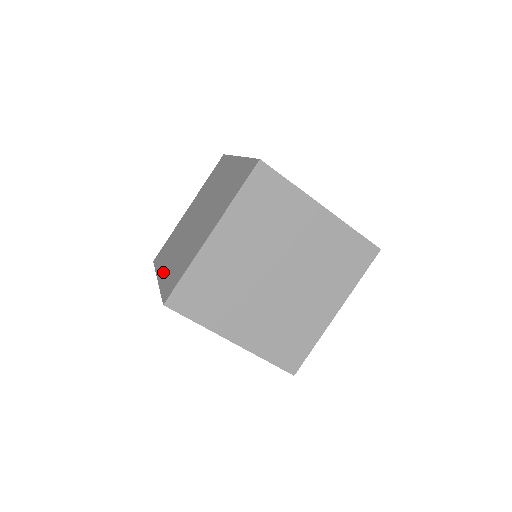
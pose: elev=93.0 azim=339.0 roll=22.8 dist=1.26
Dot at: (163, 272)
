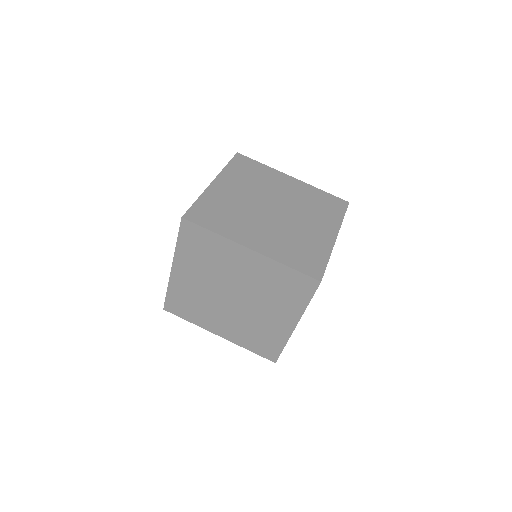
Dot at: occluded
